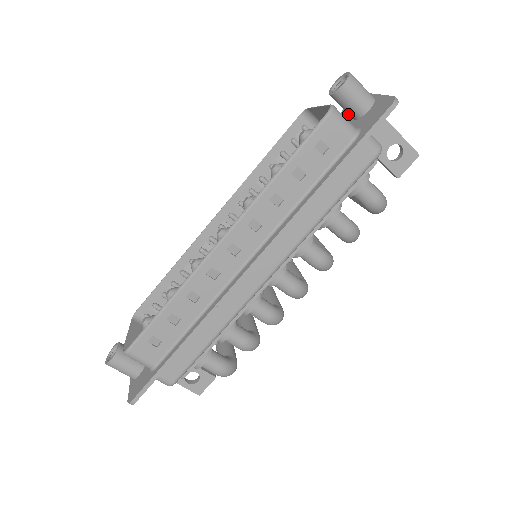
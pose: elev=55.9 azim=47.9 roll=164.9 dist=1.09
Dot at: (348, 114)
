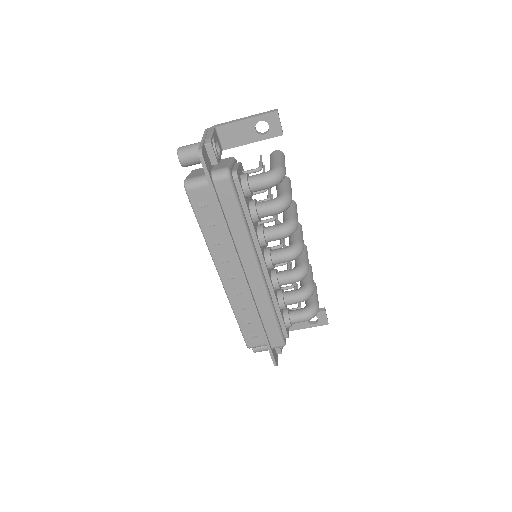
Dot at: occluded
